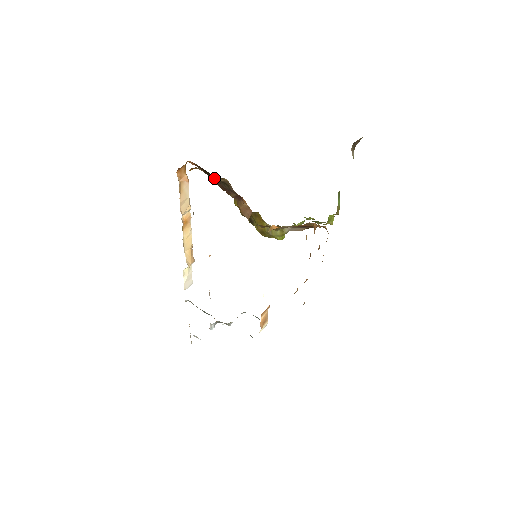
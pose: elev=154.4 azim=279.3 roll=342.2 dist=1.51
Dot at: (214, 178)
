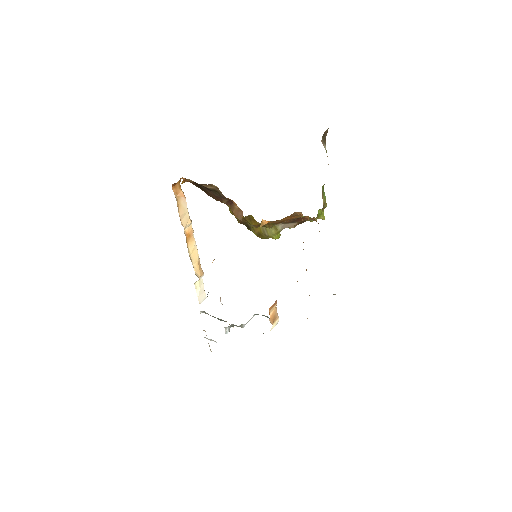
Dot at: (206, 189)
